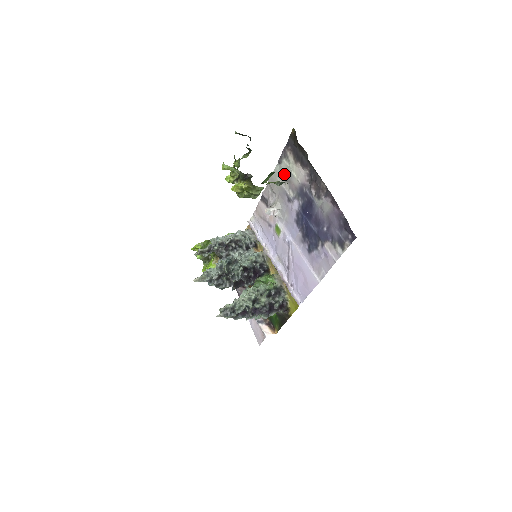
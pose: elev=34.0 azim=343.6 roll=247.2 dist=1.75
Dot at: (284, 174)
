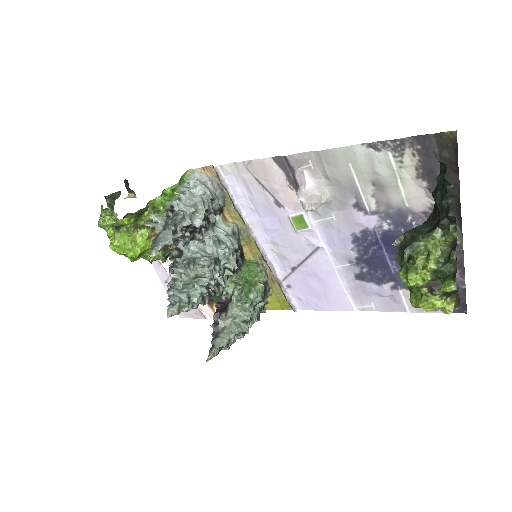
Dot at: (375, 171)
